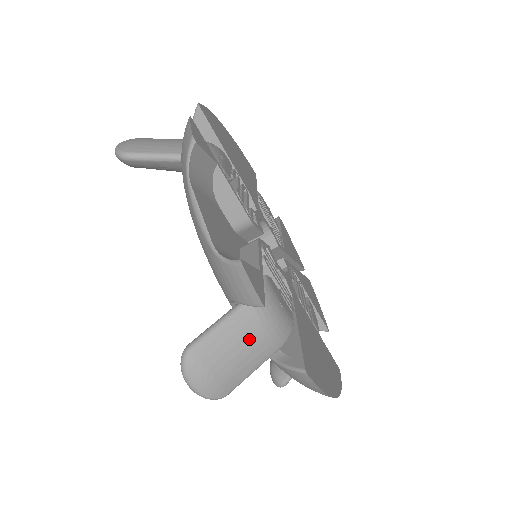
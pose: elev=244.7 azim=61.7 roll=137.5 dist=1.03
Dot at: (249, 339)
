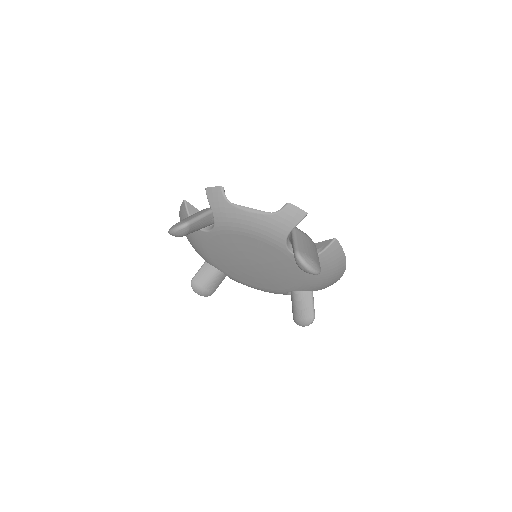
Dot at: (308, 242)
